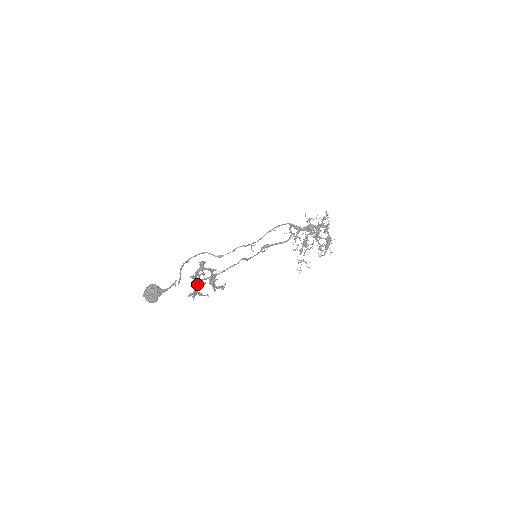
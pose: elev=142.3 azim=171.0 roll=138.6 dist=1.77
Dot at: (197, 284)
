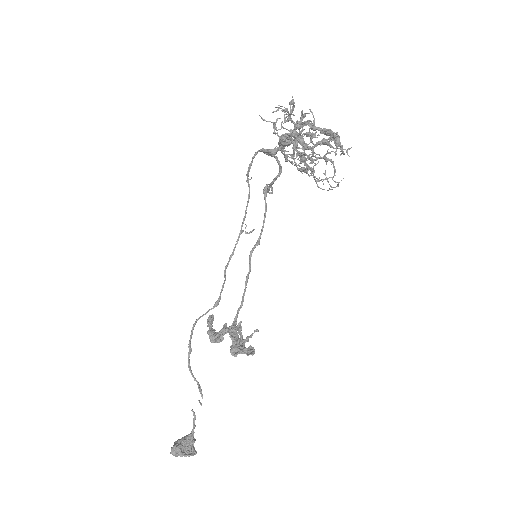
Dot at: occluded
